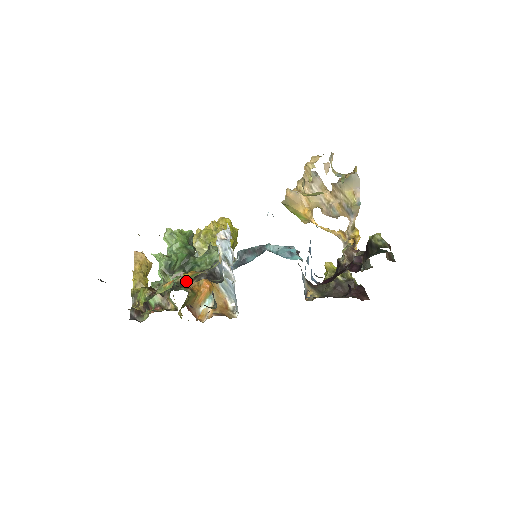
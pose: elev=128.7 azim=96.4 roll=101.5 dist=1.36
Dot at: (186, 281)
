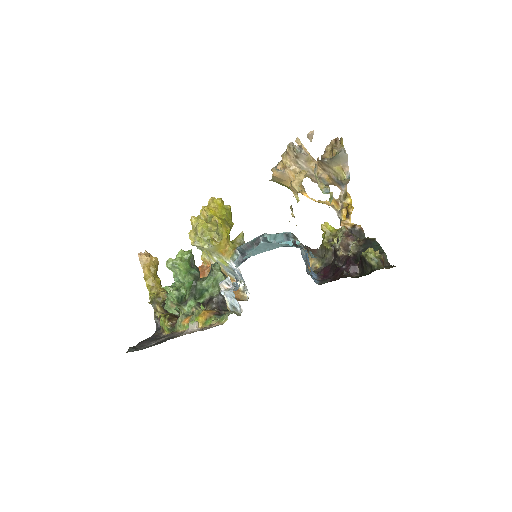
Dot at: occluded
